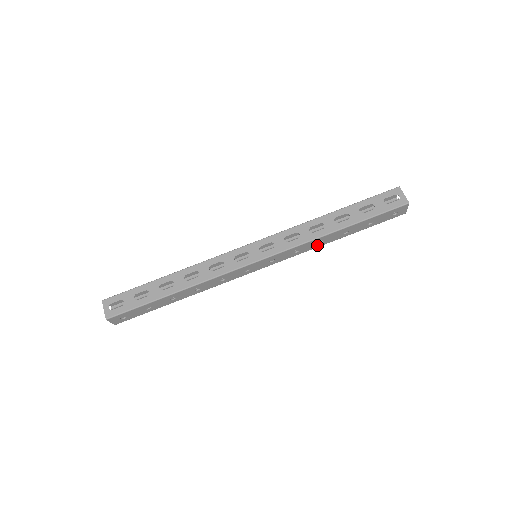
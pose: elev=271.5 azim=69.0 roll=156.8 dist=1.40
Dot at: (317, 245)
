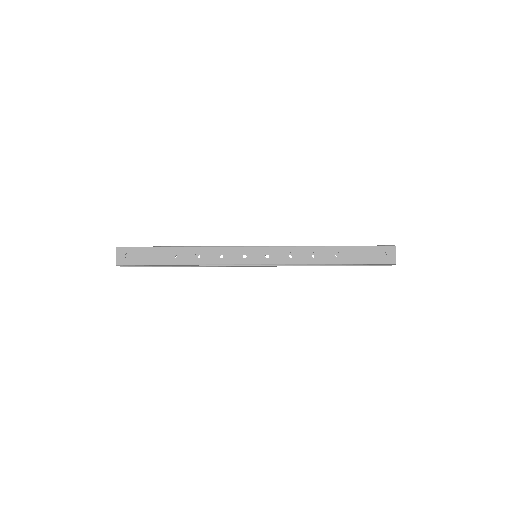
Dot at: (310, 260)
